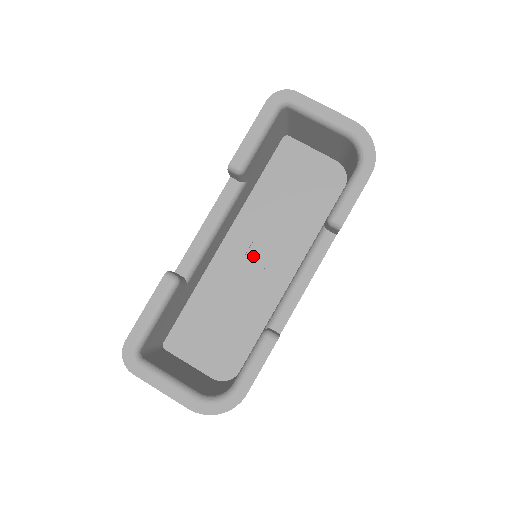
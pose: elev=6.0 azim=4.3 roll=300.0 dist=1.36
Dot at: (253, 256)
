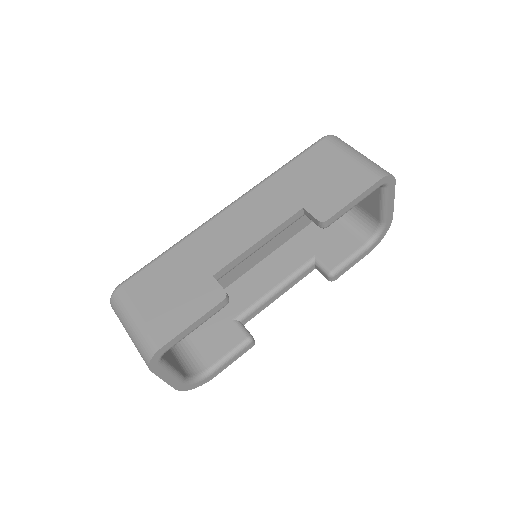
Dot at: occluded
